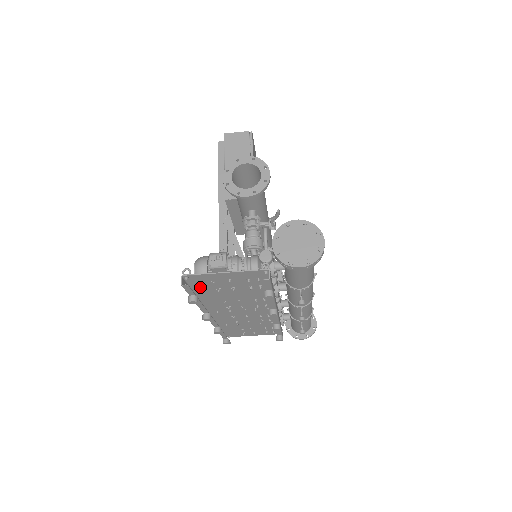
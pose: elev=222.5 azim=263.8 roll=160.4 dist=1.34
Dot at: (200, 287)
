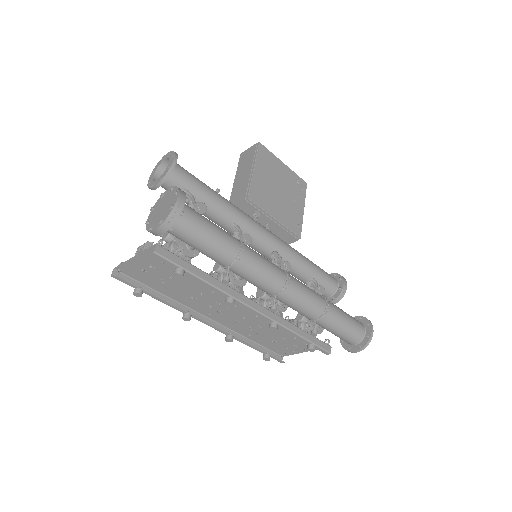
Dot at: (147, 281)
